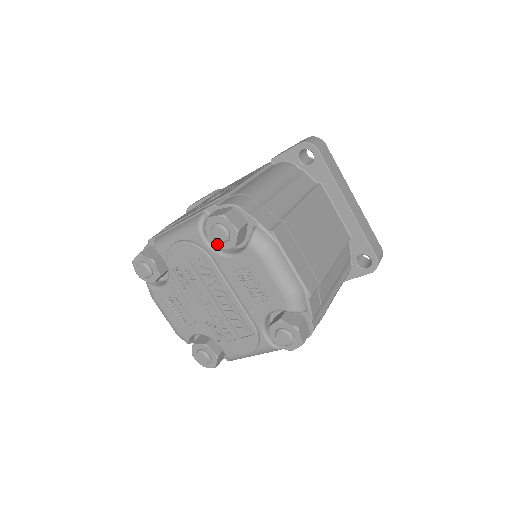
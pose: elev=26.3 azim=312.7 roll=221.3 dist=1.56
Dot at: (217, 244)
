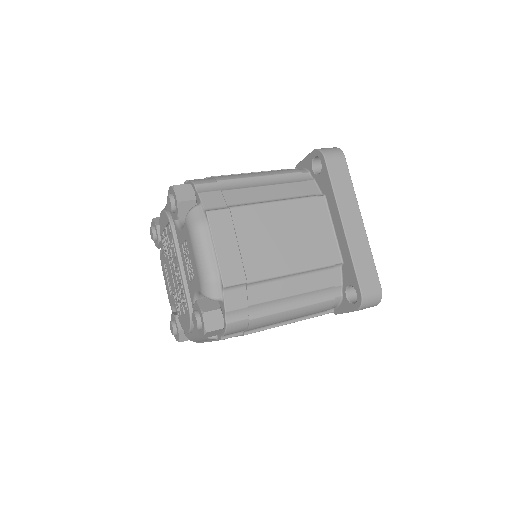
Dot at: (172, 214)
